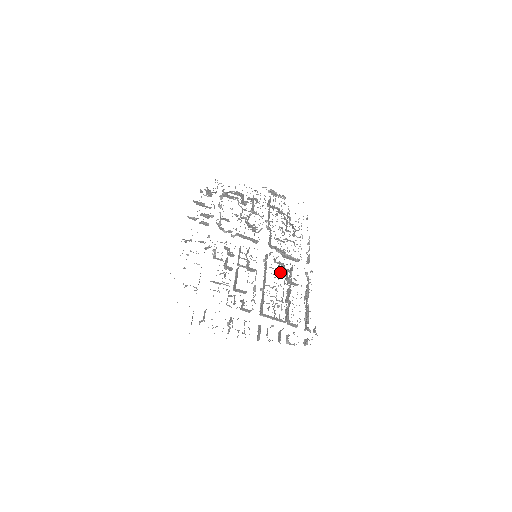
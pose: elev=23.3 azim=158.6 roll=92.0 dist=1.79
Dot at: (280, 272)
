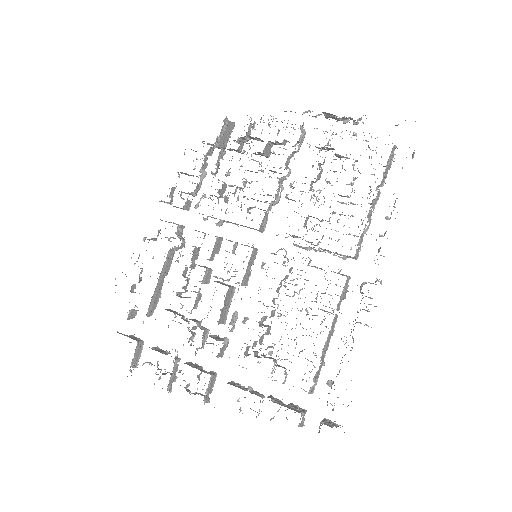
Dot at: occluded
